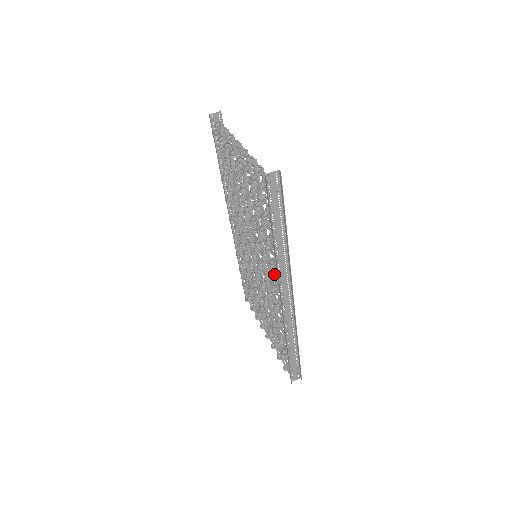
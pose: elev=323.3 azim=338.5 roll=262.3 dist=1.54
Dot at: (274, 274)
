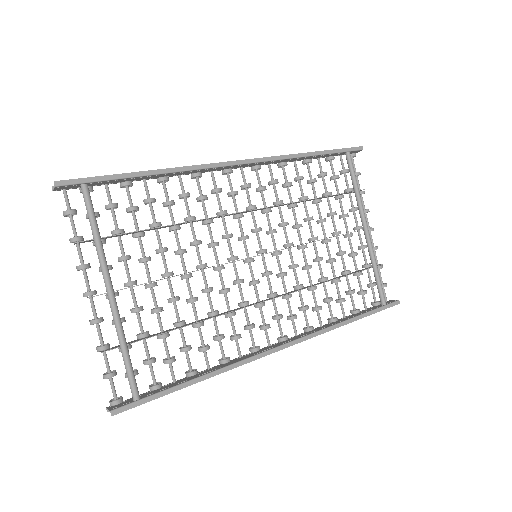
Dot at: (250, 336)
